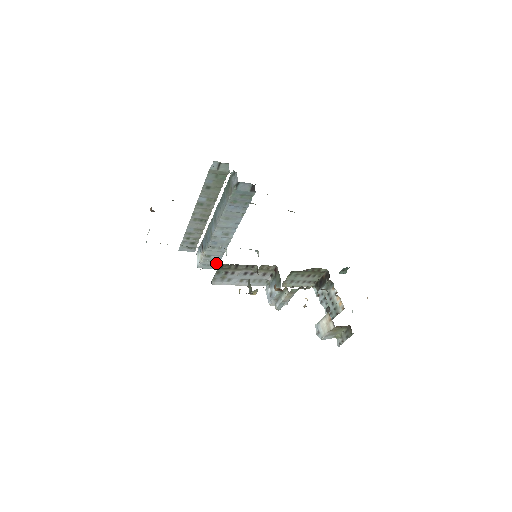
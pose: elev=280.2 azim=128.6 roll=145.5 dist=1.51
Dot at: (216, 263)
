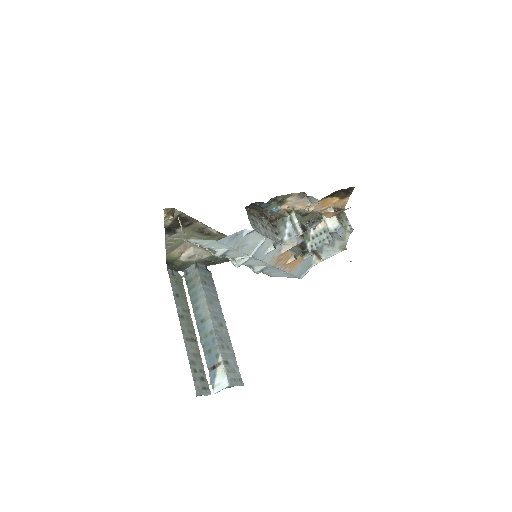
Dot at: (238, 375)
